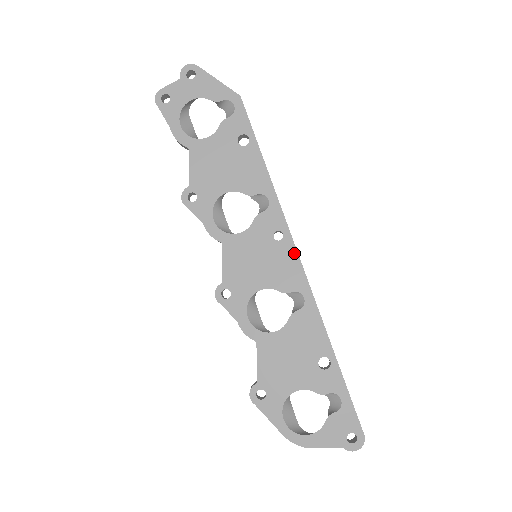
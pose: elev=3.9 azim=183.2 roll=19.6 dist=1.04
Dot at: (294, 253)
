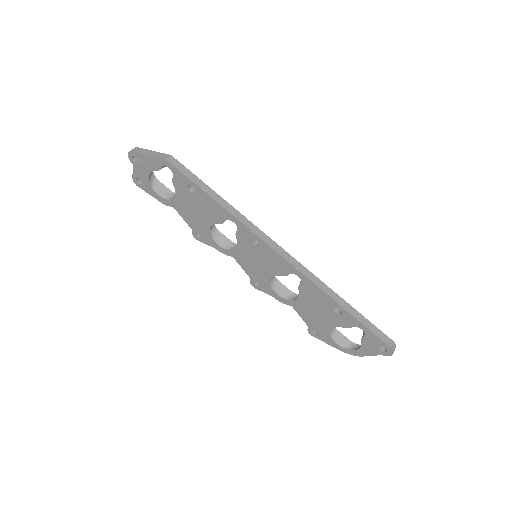
Dot at: (272, 251)
